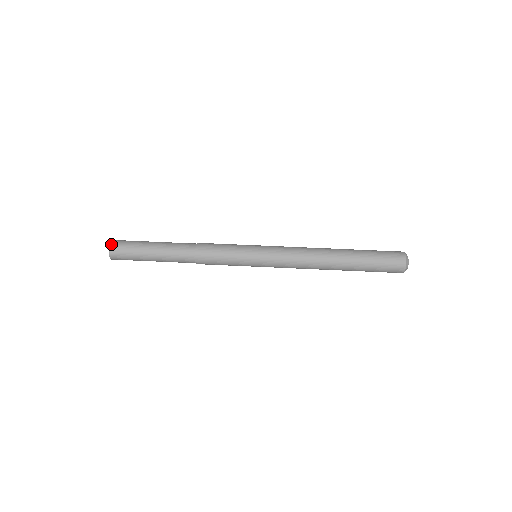
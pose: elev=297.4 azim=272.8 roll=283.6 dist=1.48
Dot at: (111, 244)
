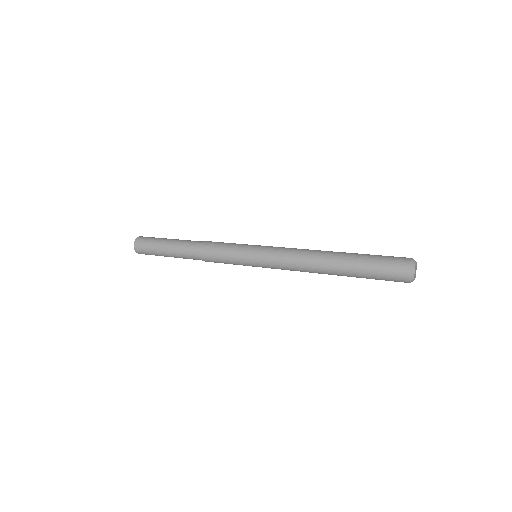
Dot at: (138, 237)
